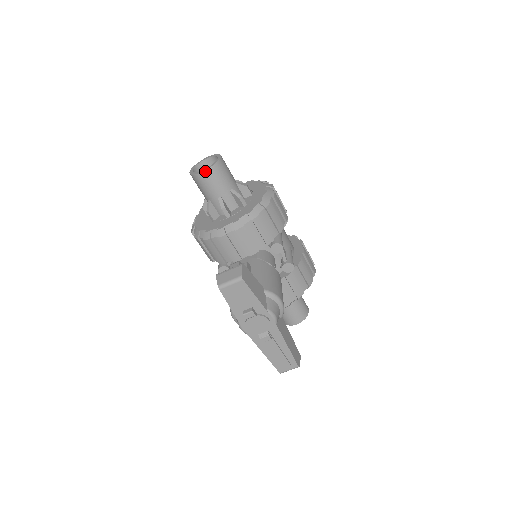
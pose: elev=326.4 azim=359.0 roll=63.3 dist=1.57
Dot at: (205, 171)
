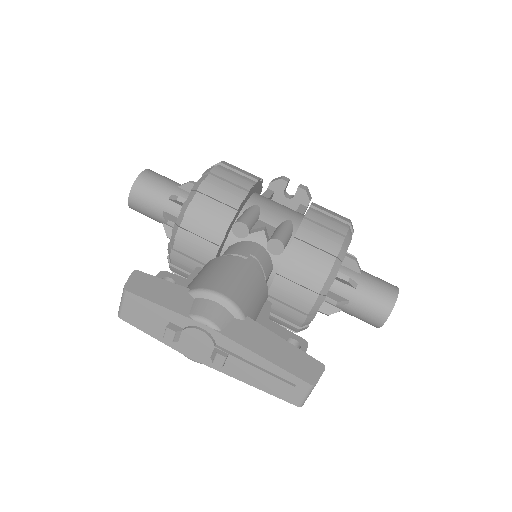
Dot at: (130, 195)
